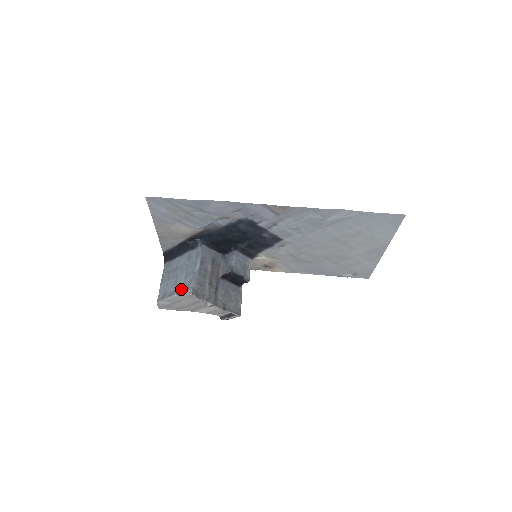
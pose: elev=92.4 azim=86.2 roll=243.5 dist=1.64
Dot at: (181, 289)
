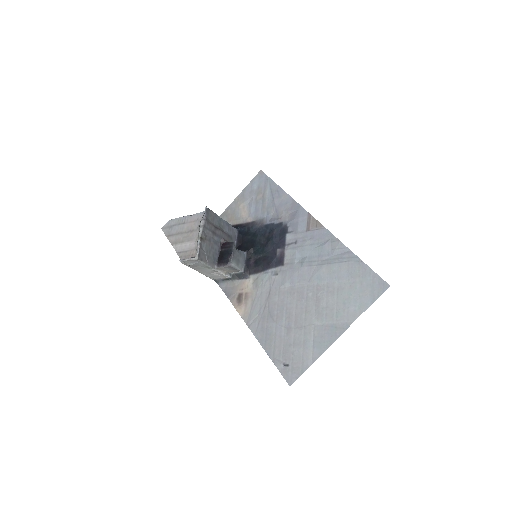
Dot at: occluded
